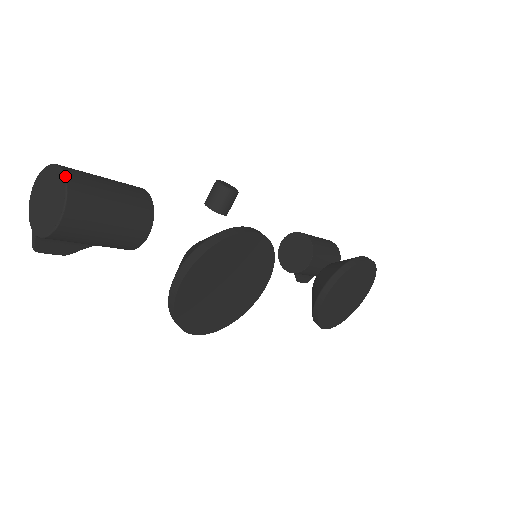
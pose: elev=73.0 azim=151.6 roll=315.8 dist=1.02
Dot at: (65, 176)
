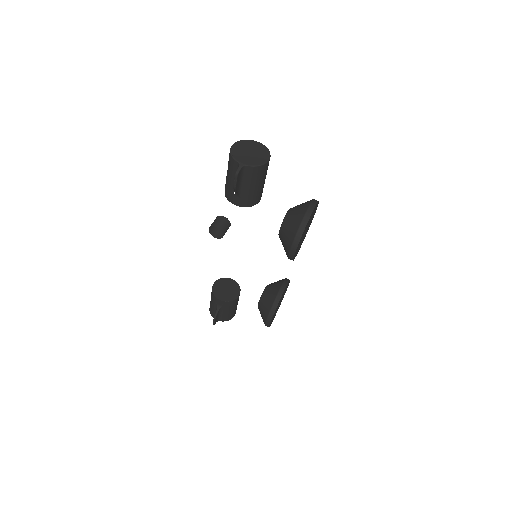
Dot at: occluded
